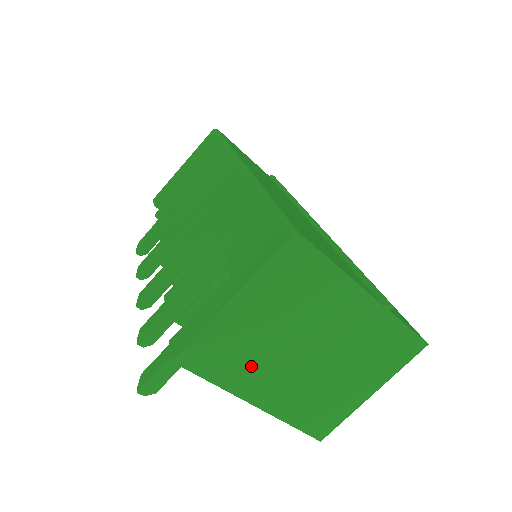
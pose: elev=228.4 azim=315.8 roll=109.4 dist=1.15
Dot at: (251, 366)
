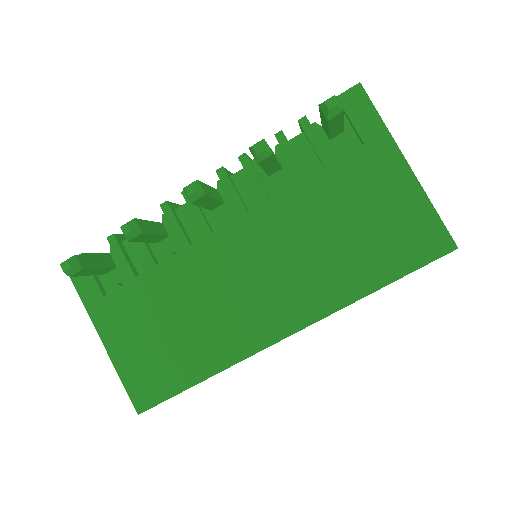
Dot at: occluded
